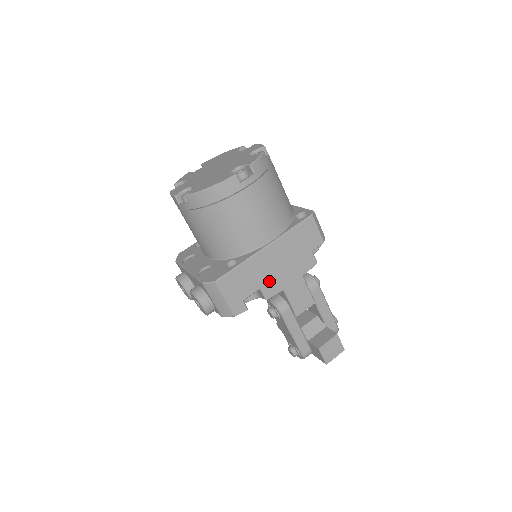
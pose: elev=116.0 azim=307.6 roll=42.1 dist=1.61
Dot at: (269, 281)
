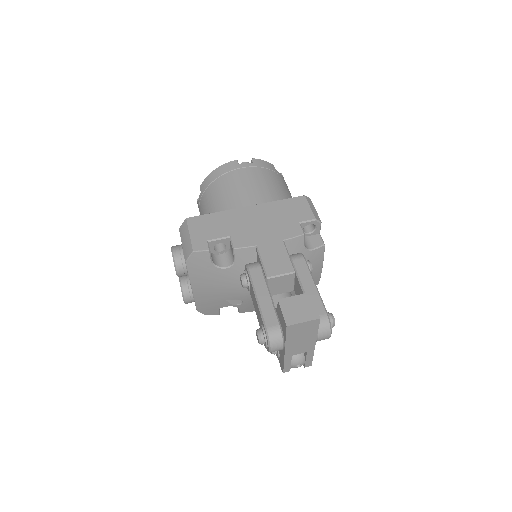
Dot at: (242, 233)
